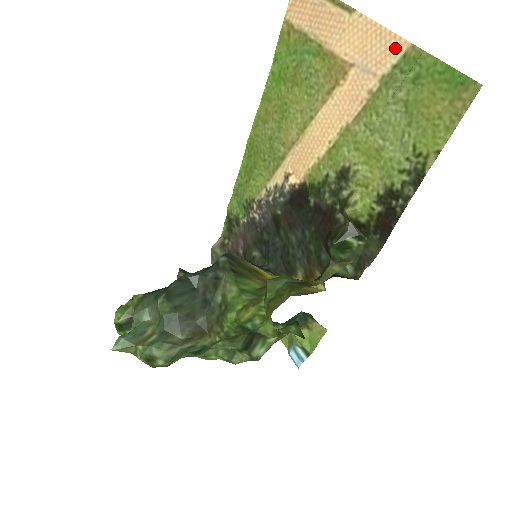
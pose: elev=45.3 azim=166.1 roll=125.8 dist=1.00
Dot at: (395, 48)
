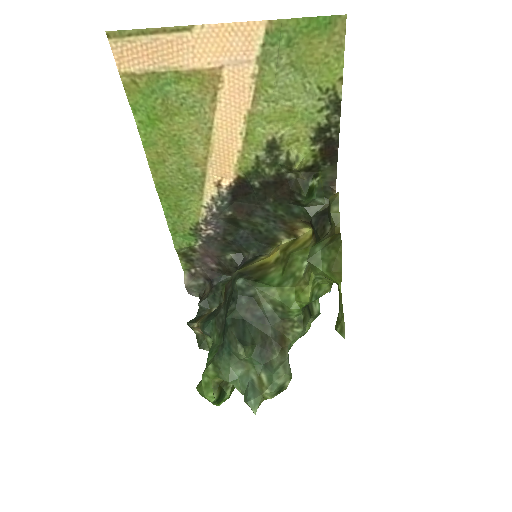
Dot at: (254, 32)
